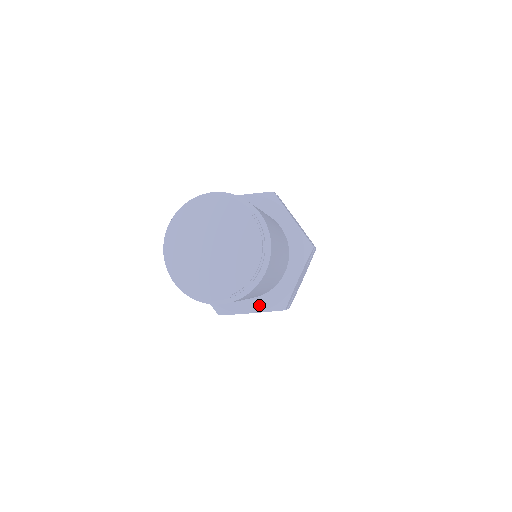
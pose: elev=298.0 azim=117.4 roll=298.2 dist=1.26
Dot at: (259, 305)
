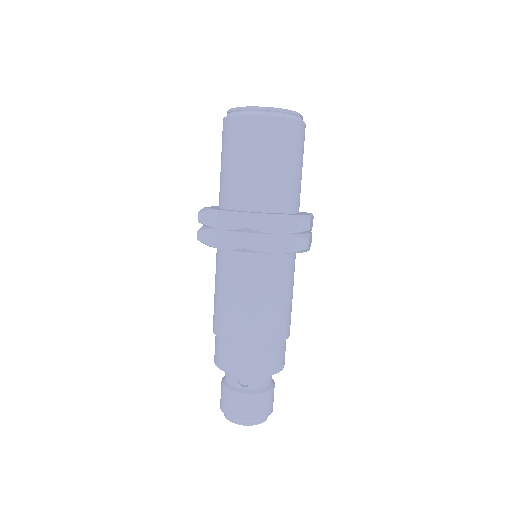
Dot at: (286, 214)
